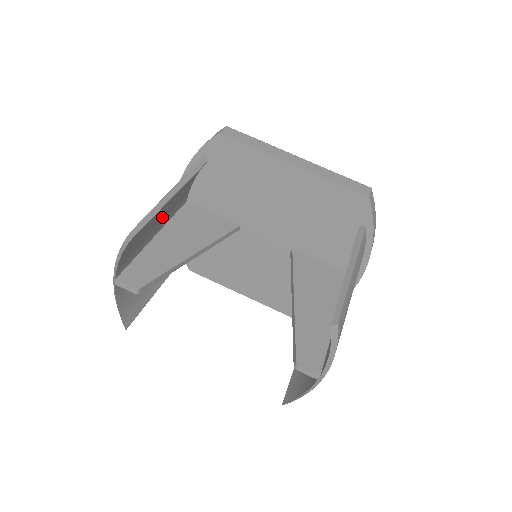
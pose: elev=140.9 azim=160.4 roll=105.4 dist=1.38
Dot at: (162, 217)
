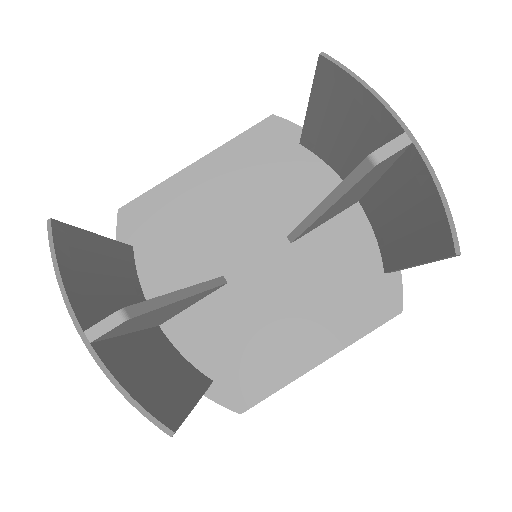
Dot at: (118, 296)
